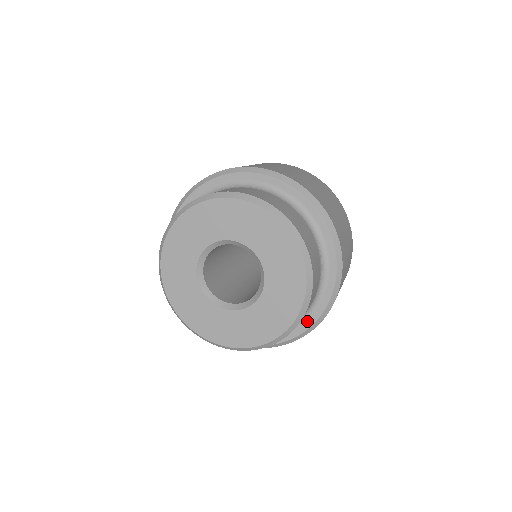
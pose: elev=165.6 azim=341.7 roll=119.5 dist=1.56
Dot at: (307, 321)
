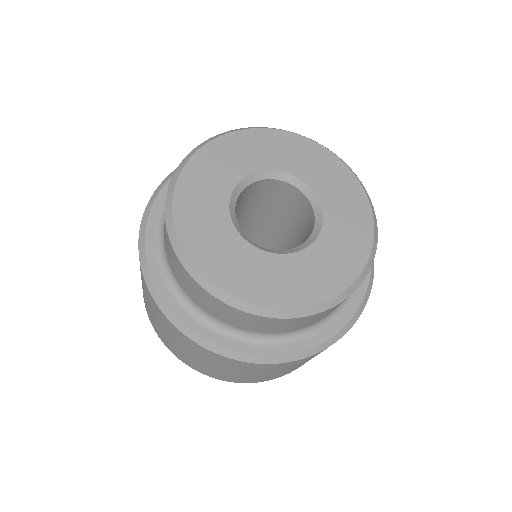
Dot at: (355, 297)
